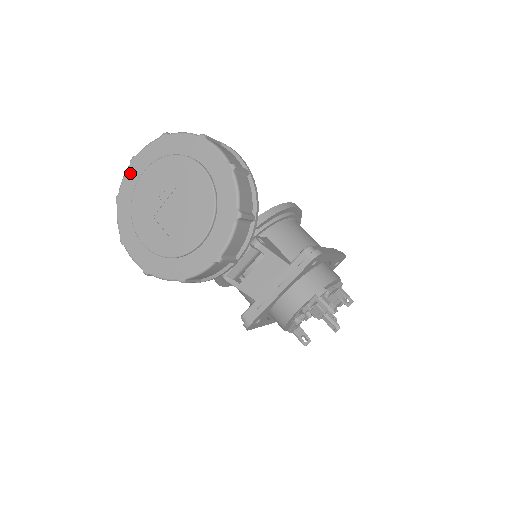
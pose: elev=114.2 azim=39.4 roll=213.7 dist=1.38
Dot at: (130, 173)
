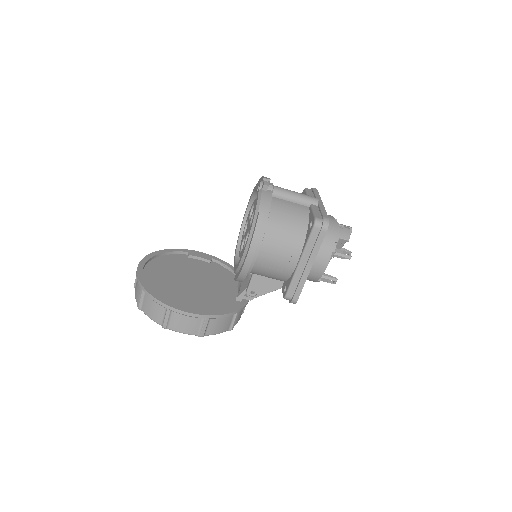
Dot at: occluded
